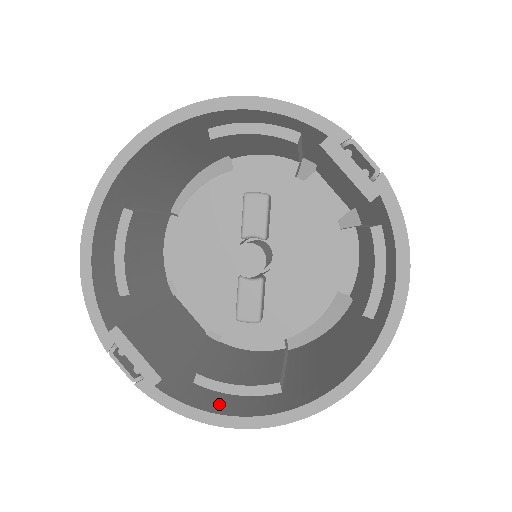
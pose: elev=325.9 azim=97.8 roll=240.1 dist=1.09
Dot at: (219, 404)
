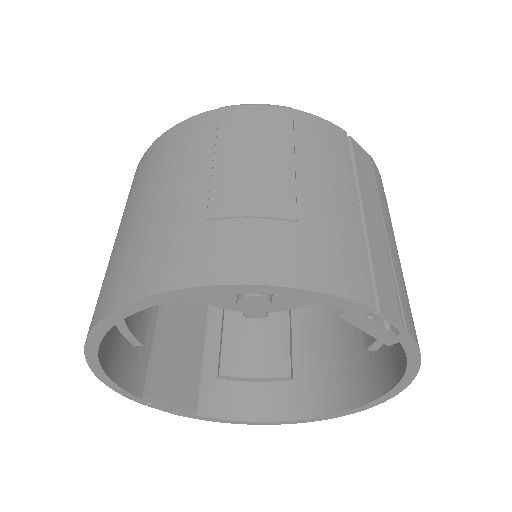
Dot at: (244, 404)
